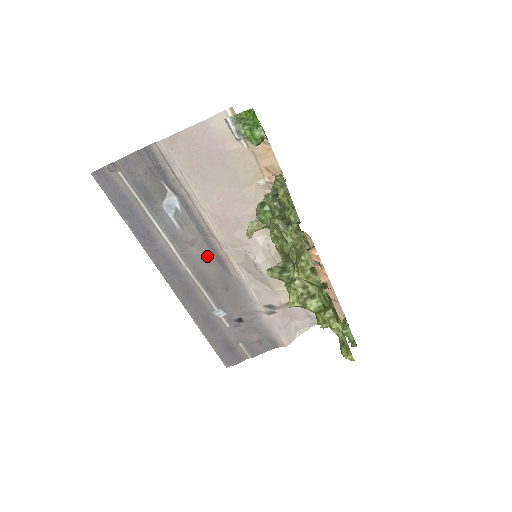
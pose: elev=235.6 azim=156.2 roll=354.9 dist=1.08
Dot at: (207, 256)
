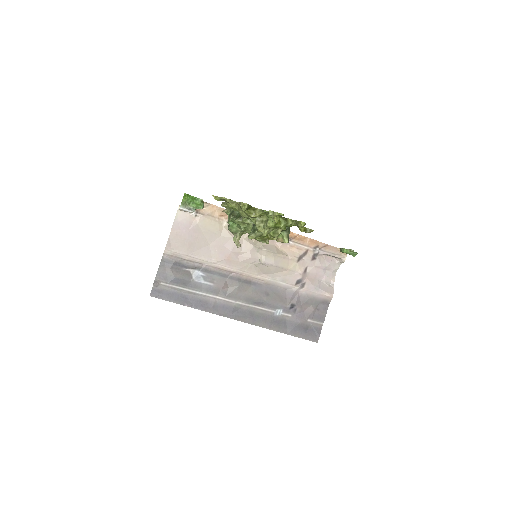
Dot at: (240, 286)
